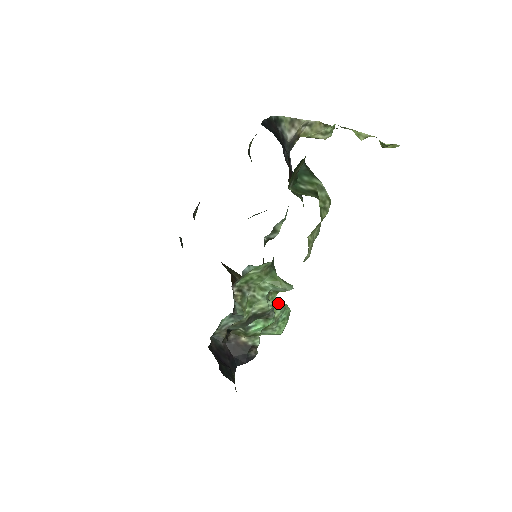
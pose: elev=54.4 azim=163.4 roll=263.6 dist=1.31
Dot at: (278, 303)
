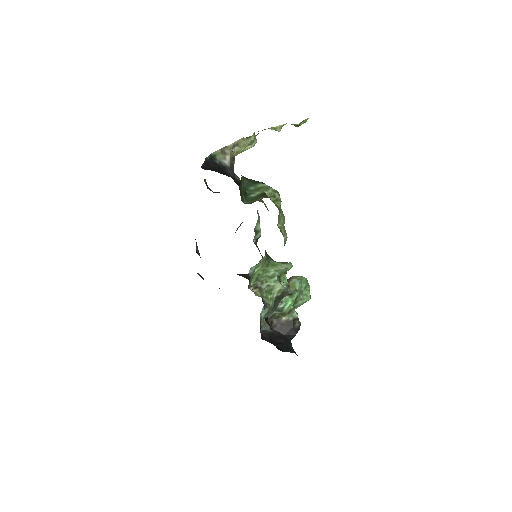
Dot at: (294, 279)
